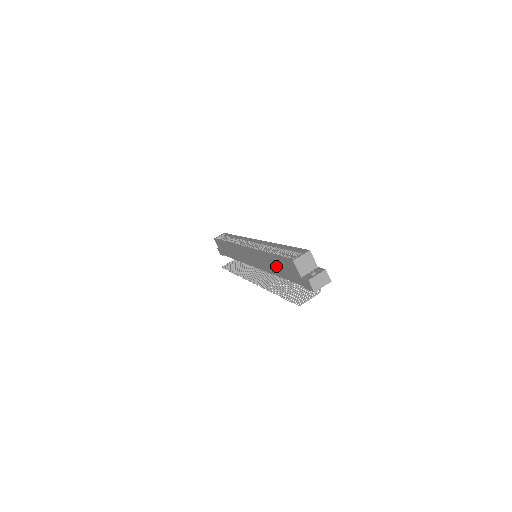
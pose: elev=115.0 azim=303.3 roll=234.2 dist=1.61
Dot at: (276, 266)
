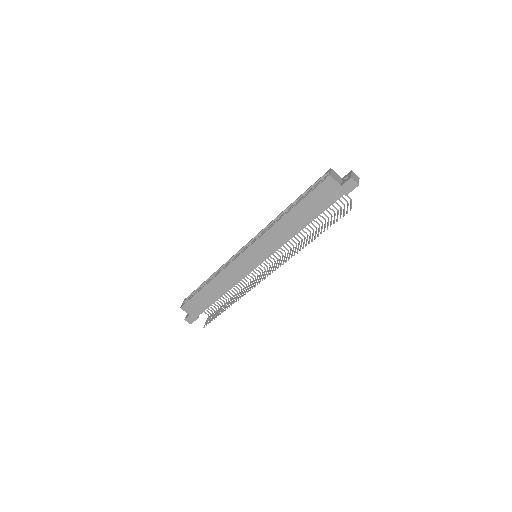
Dot at: (303, 214)
